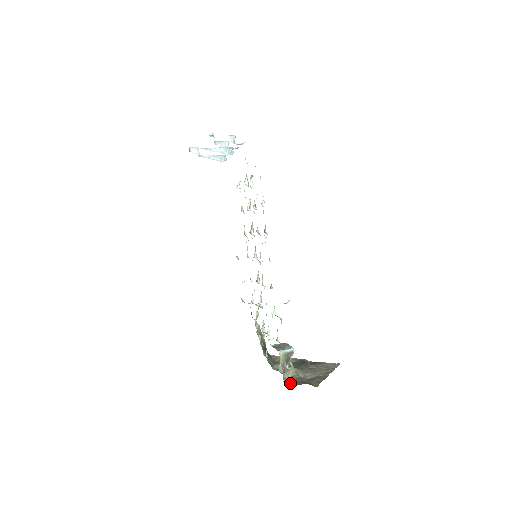
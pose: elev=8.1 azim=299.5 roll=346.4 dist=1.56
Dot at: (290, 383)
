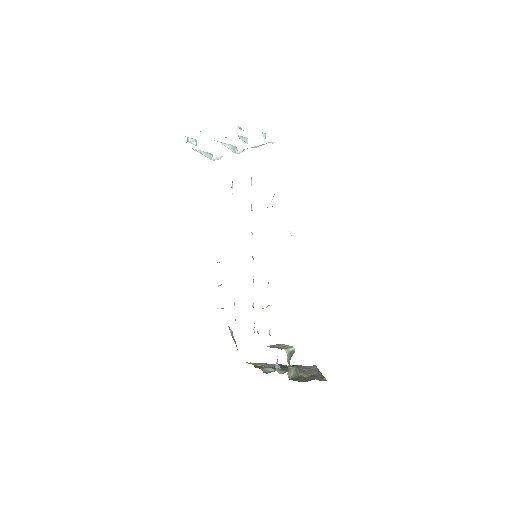
Dot at: (298, 380)
